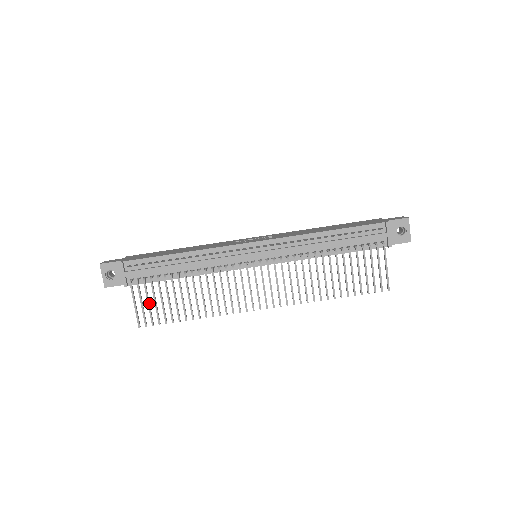
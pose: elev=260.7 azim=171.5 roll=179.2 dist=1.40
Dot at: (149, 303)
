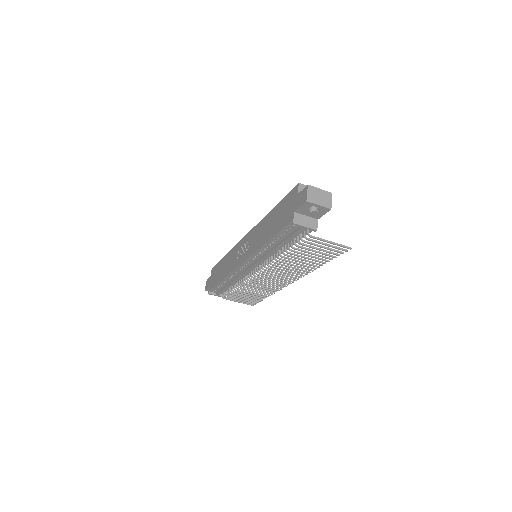
Dot at: (242, 300)
